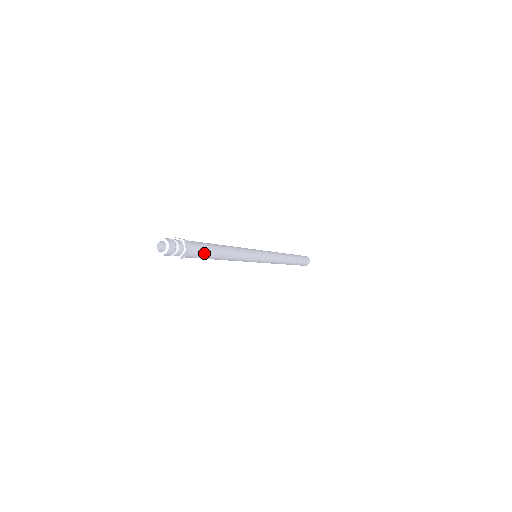
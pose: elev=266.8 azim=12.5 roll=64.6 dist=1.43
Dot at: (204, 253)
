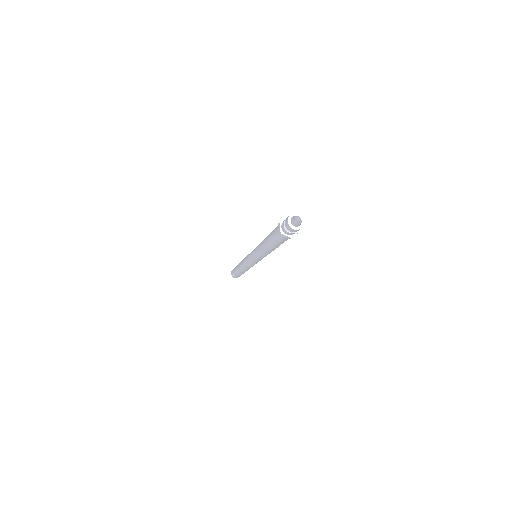
Dot at: occluded
